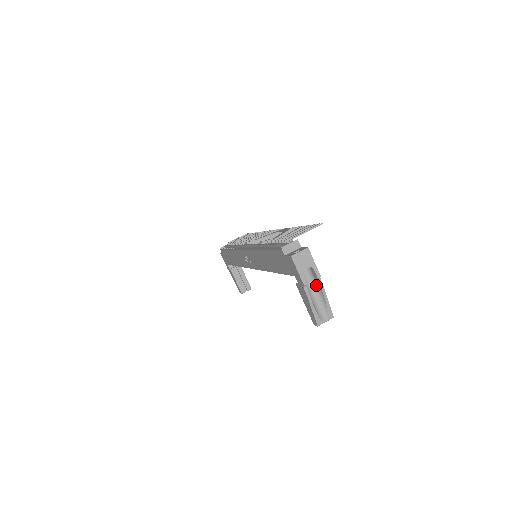
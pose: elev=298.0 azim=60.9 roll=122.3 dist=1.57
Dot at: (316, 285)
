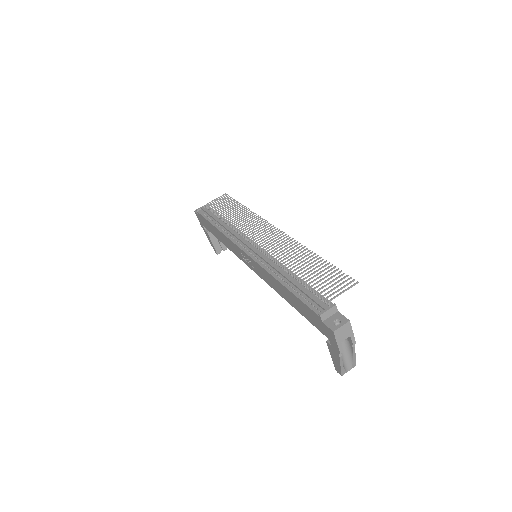
Dot at: (347, 345)
